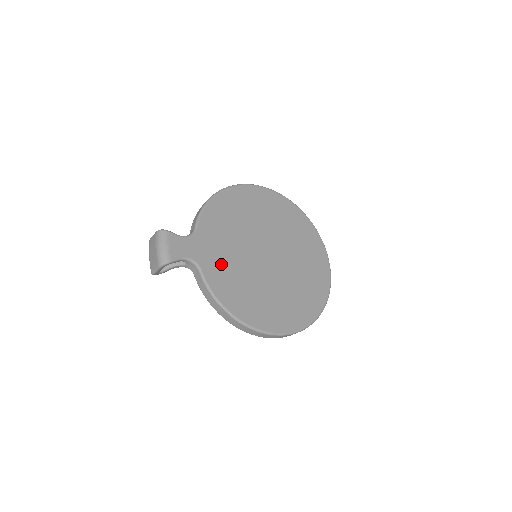
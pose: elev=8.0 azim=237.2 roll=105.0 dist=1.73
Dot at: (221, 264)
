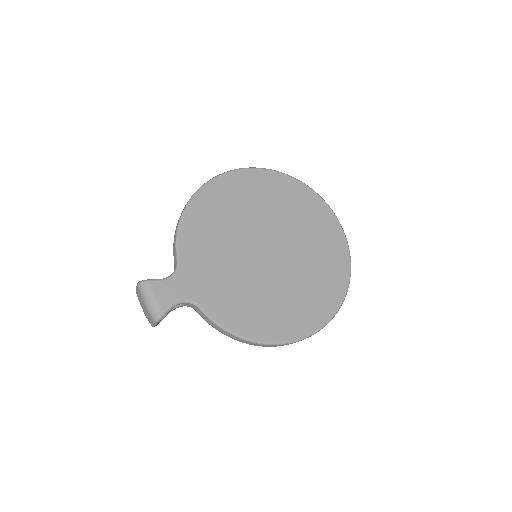
Dot at: (220, 289)
